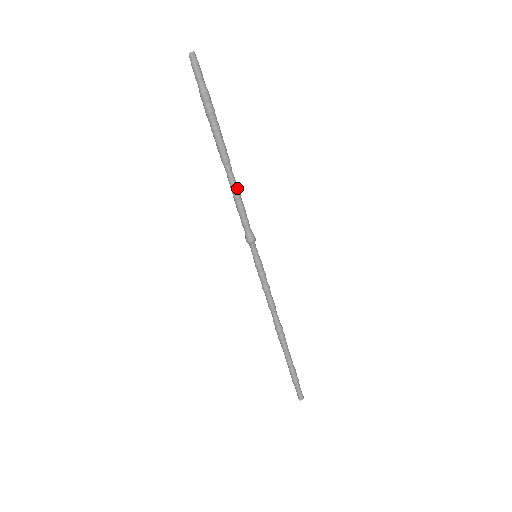
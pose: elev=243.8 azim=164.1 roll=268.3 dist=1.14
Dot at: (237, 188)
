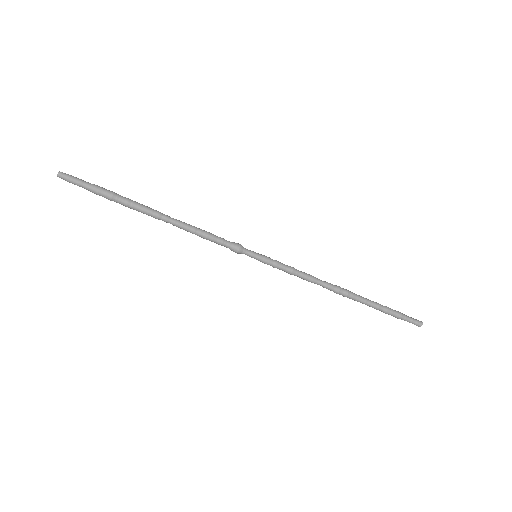
Dot at: (187, 224)
